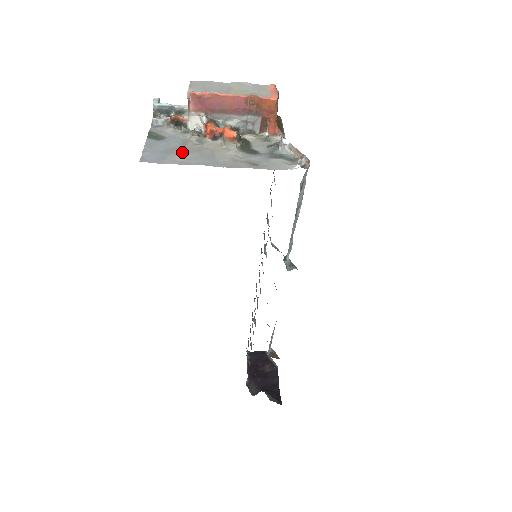
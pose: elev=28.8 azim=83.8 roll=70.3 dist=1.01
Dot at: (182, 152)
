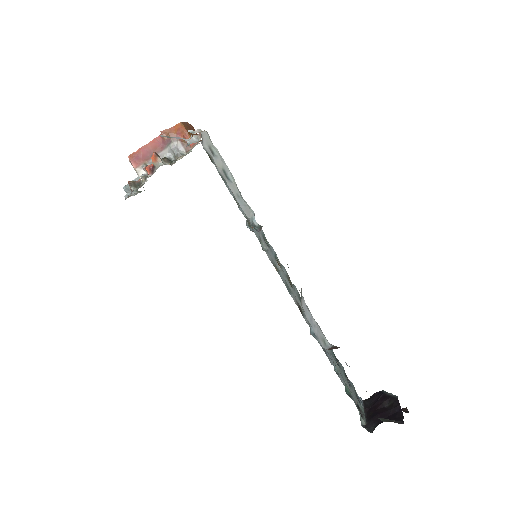
Dot at: occluded
